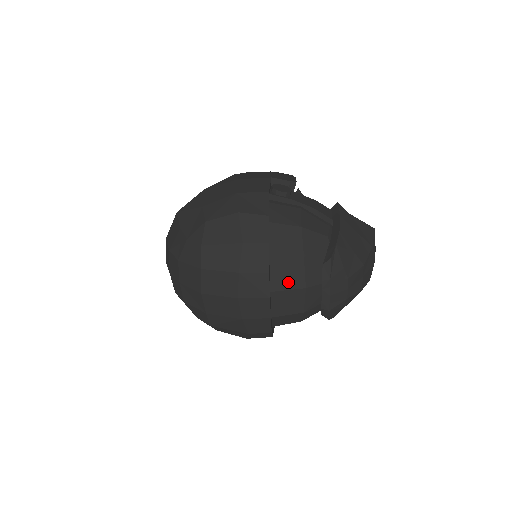
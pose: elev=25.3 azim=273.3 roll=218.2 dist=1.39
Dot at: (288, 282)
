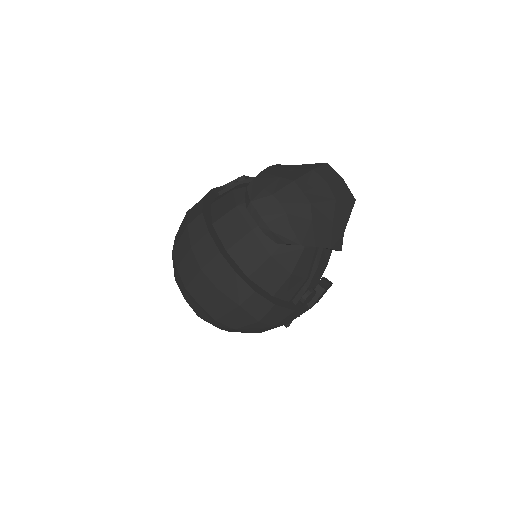
Dot at: (235, 234)
